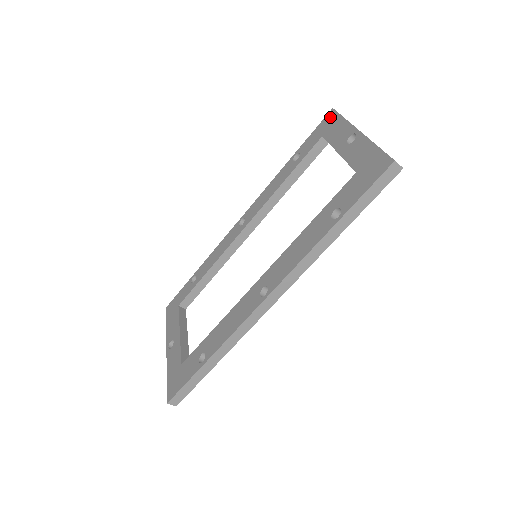
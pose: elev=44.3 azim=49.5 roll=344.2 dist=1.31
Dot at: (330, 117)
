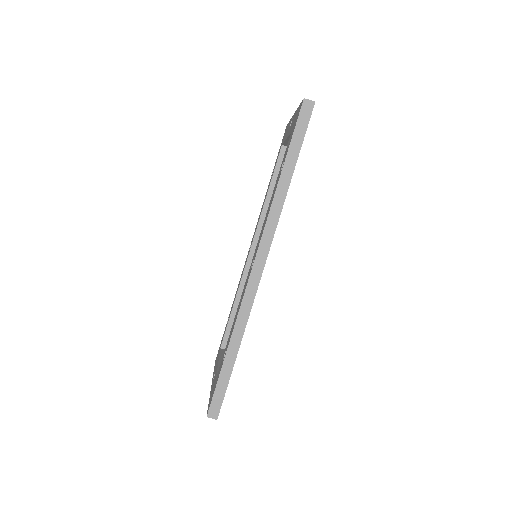
Dot at: (285, 131)
